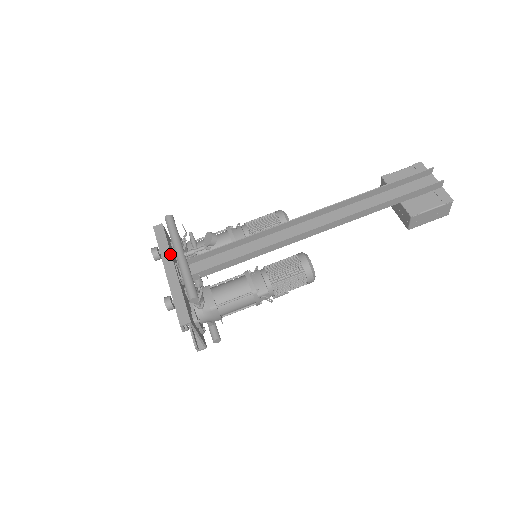
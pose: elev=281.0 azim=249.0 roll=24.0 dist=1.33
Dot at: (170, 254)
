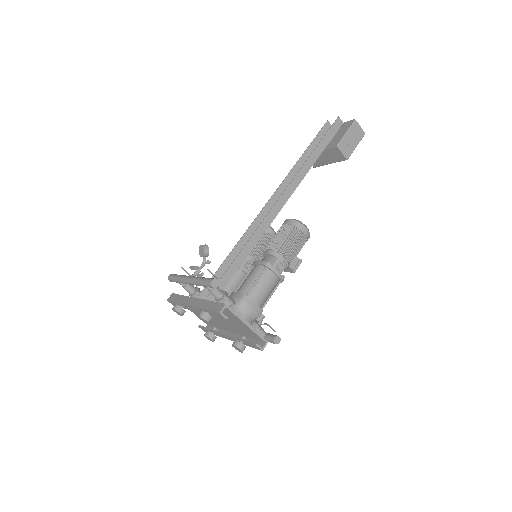
Dot at: (187, 297)
